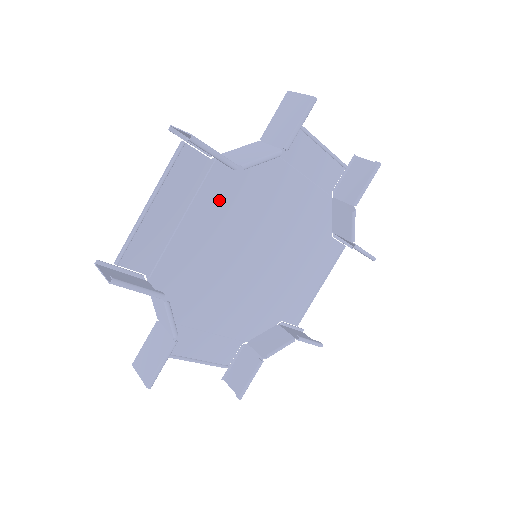
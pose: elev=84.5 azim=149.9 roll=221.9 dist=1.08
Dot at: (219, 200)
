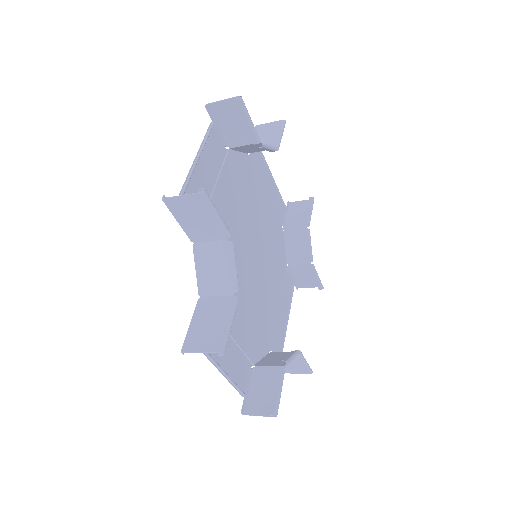
Dot at: occluded
